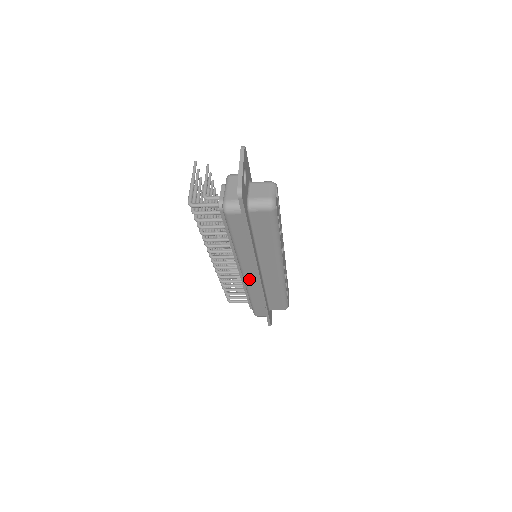
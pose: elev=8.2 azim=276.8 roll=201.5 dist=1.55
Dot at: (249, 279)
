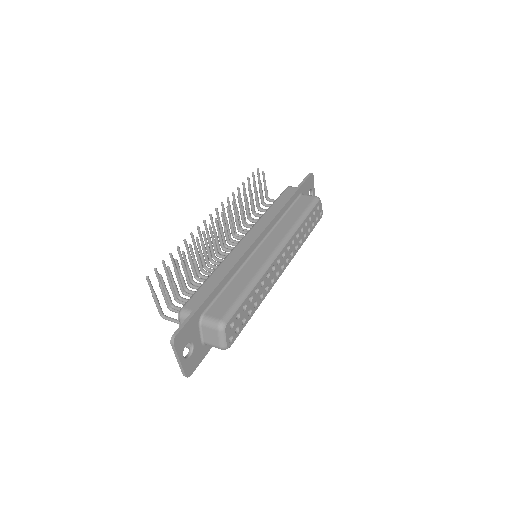
Dot at: occluded
